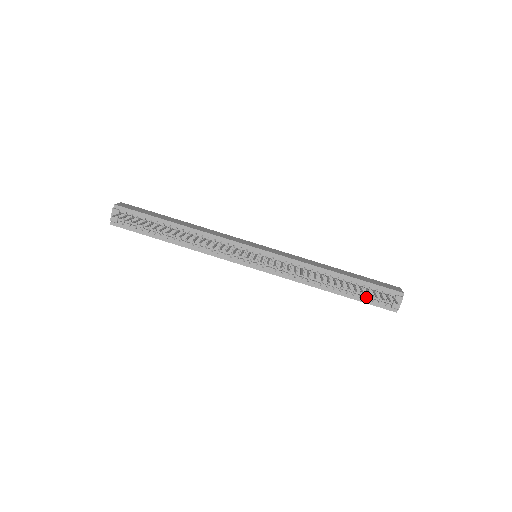
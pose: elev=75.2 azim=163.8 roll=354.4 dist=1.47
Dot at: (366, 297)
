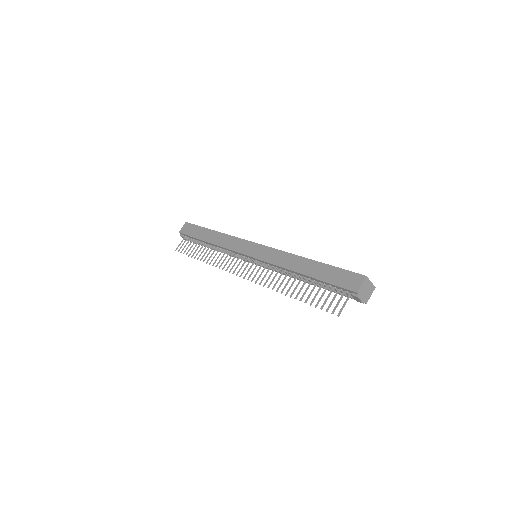
Dot at: (334, 291)
